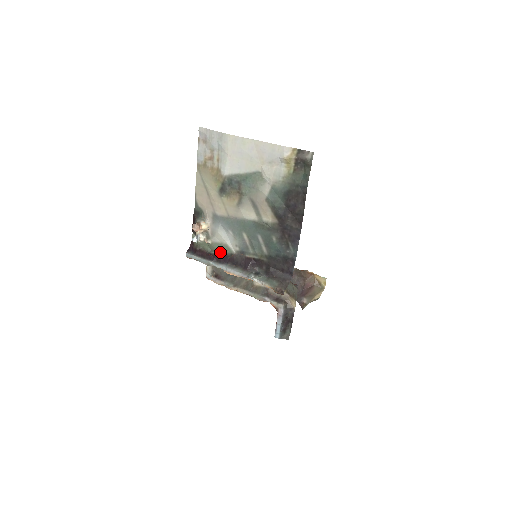
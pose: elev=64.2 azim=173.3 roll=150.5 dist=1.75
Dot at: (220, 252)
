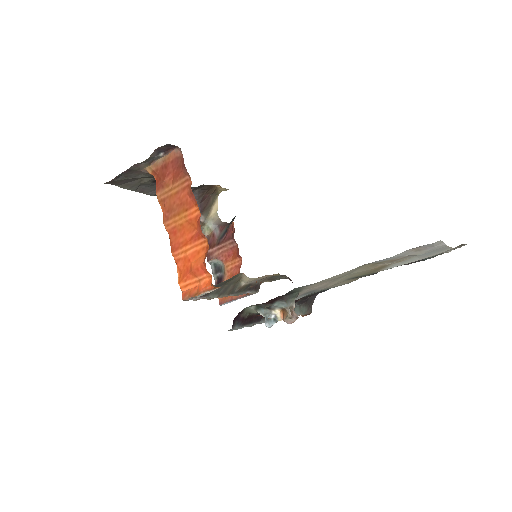
Dot at: occluded
